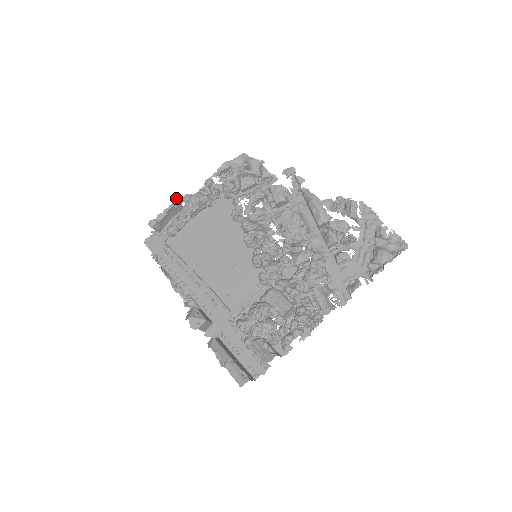
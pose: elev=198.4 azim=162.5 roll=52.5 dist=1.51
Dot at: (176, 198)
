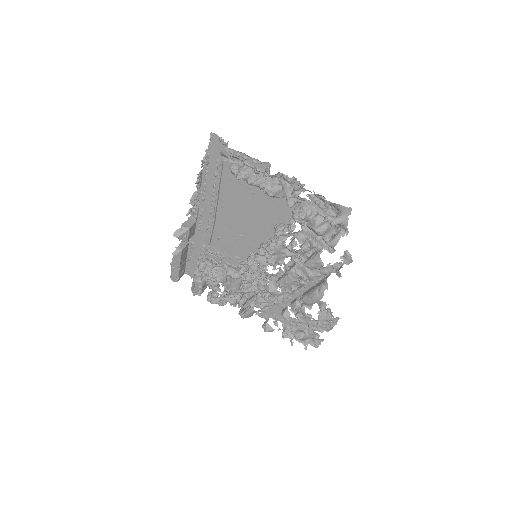
Dot at: occluded
